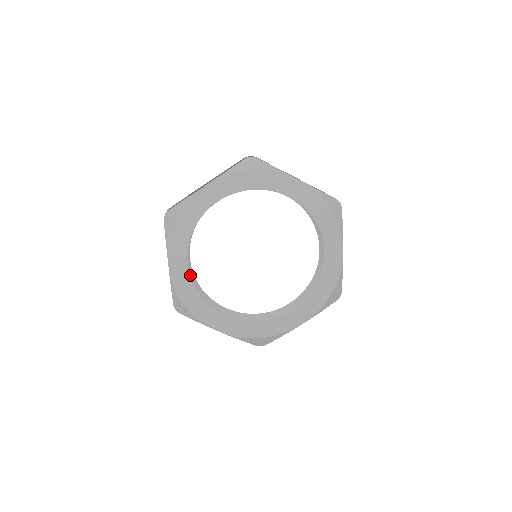
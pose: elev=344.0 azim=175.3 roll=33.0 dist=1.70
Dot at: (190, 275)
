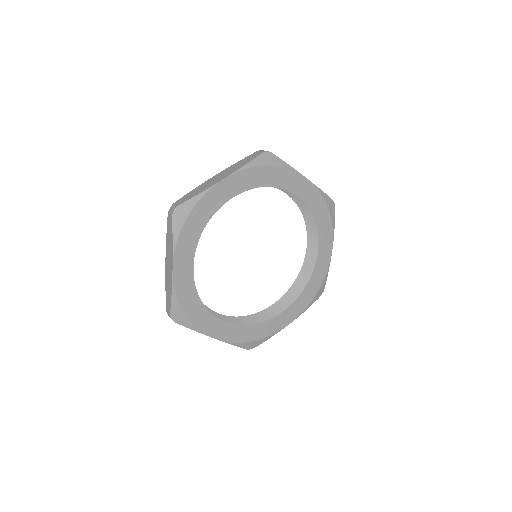
Dot at: (193, 279)
